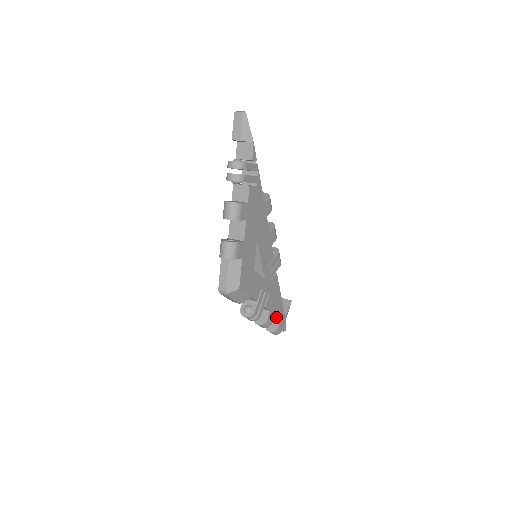
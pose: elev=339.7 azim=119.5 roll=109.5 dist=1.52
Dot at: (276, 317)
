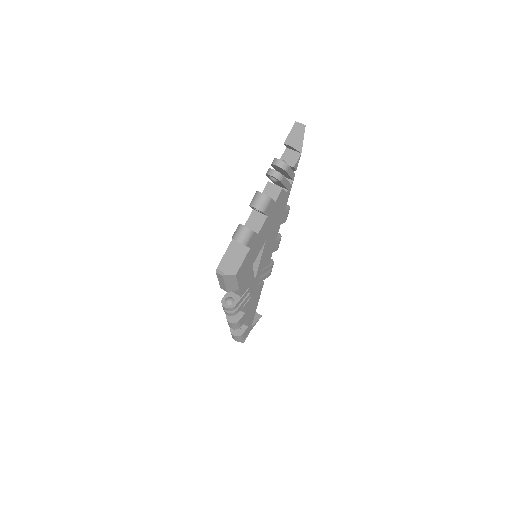
Dot at: (244, 324)
